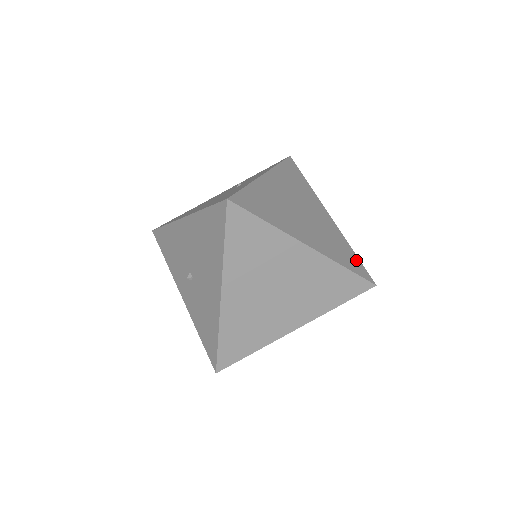
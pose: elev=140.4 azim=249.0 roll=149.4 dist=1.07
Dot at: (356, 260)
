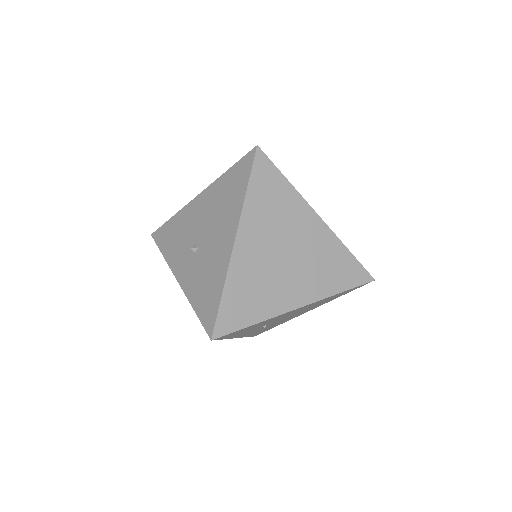
Dot at: occluded
